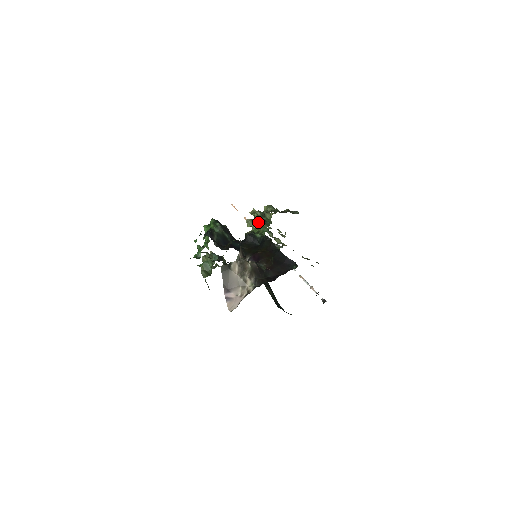
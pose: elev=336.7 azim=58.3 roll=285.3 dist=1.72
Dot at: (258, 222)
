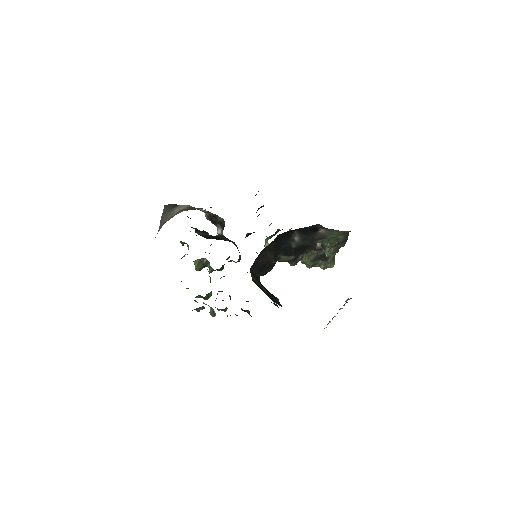
Dot at: (274, 234)
